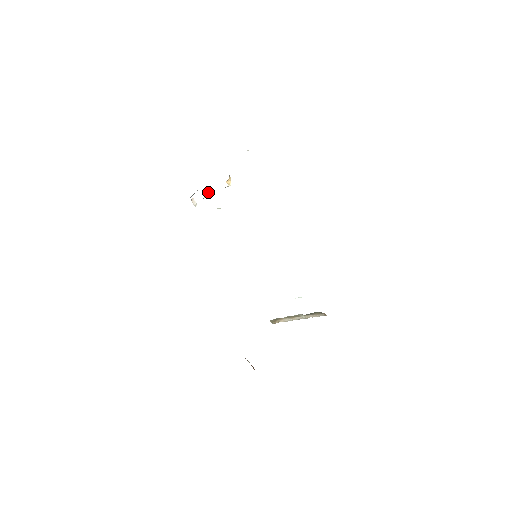
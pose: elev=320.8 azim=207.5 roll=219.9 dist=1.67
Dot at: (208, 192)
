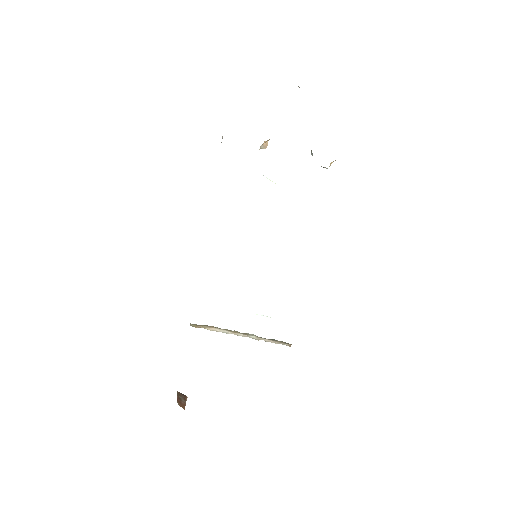
Dot at: (267, 144)
